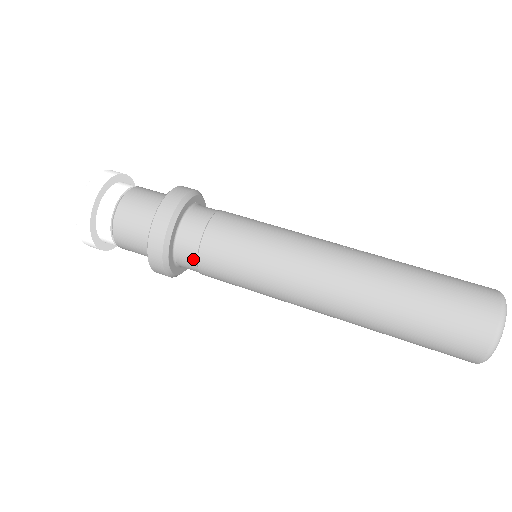
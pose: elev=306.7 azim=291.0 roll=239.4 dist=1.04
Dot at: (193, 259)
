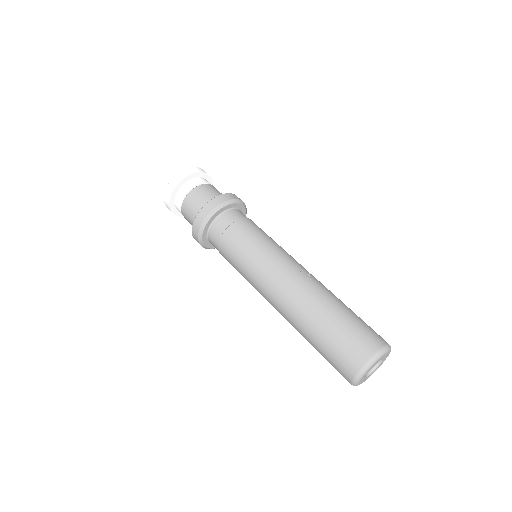
Dot at: (216, 245)
